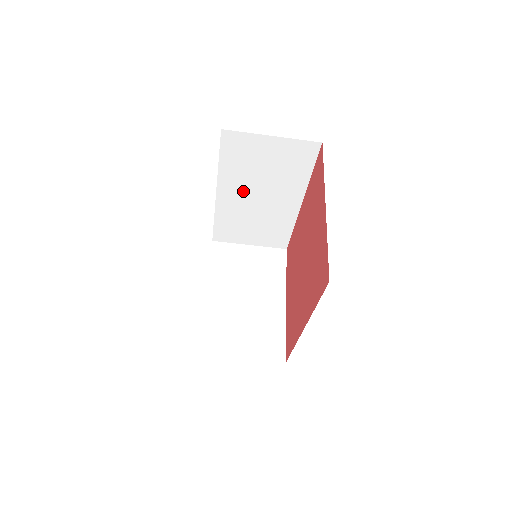
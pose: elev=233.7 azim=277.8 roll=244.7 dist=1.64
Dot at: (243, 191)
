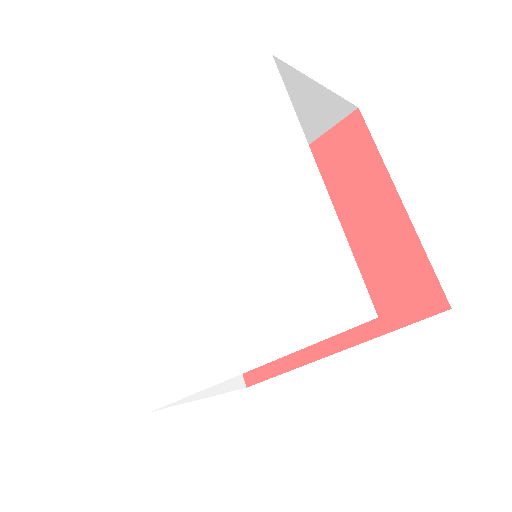
Dot at: occluded
